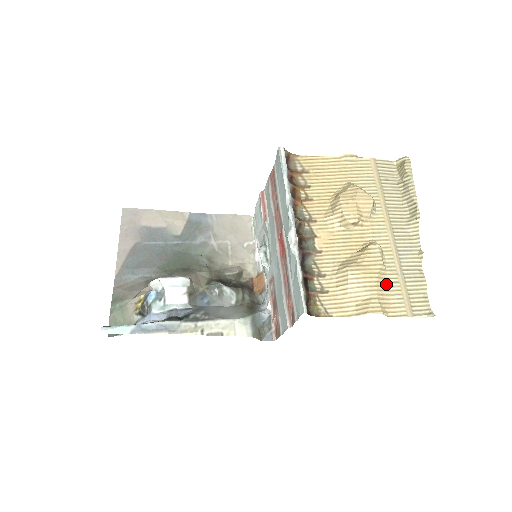
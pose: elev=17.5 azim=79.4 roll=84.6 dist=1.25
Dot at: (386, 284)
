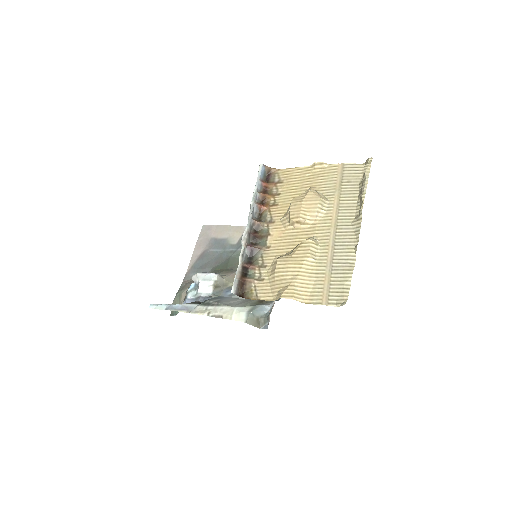
Dot at: (311, 275)
